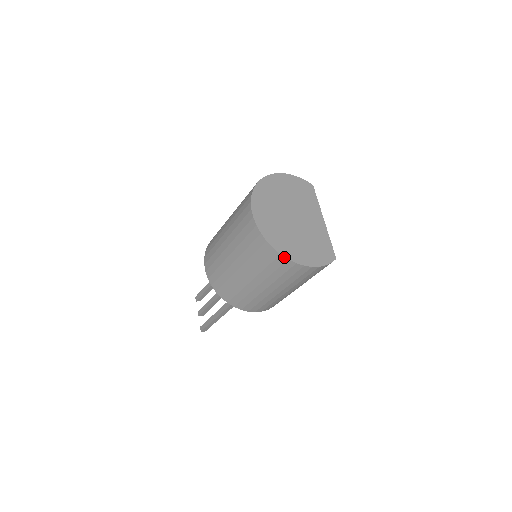
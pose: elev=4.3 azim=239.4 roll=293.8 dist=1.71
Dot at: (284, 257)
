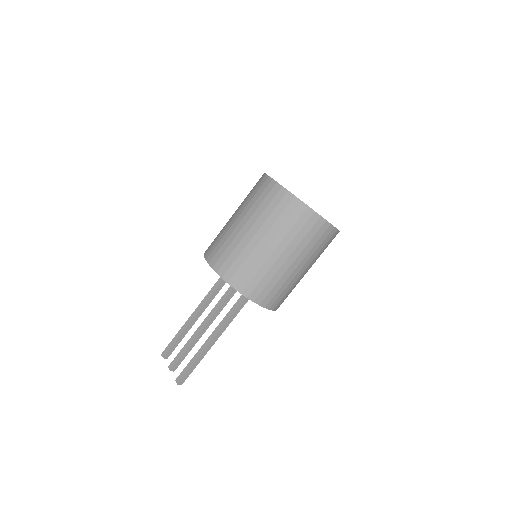
Dot at: (311, 209)
